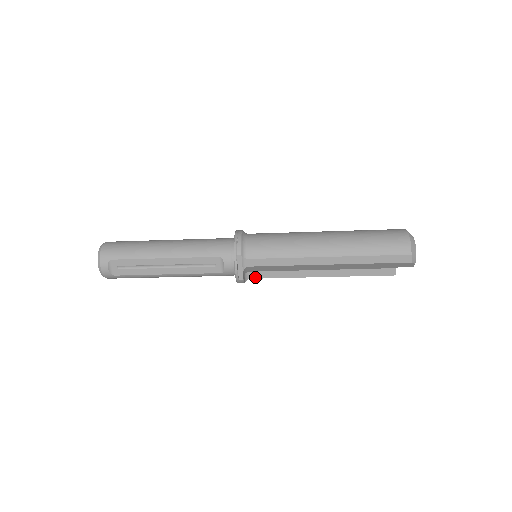
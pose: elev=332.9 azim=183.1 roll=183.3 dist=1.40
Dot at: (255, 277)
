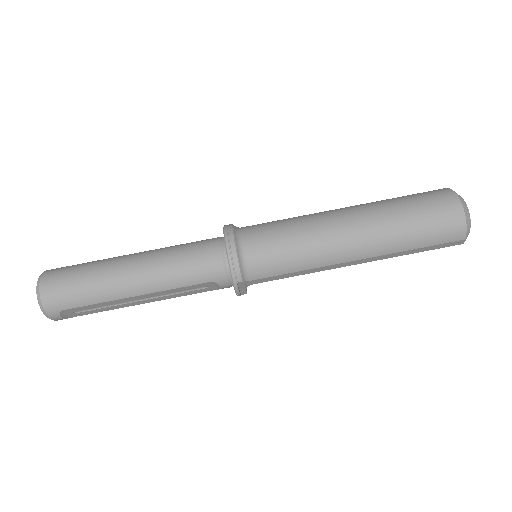
Dot at: occluded
